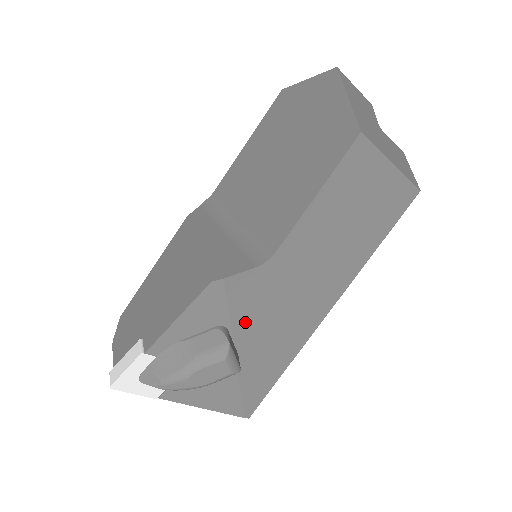
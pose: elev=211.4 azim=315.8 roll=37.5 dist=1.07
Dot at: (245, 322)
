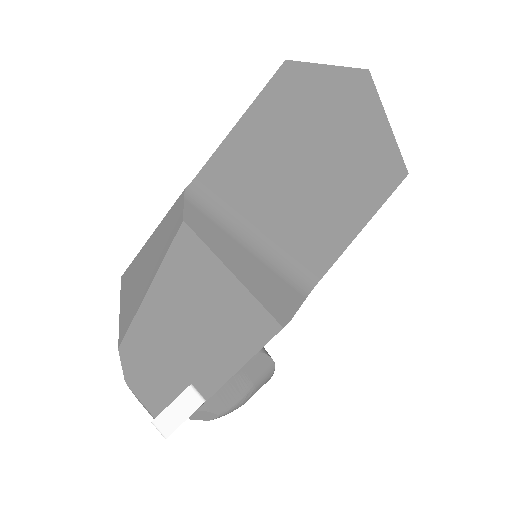
Dot at: occluded
